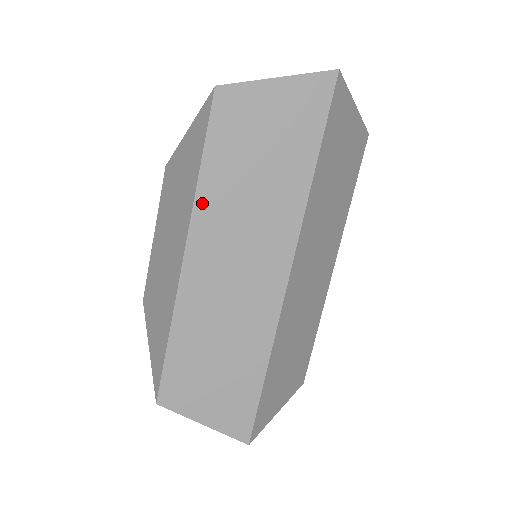
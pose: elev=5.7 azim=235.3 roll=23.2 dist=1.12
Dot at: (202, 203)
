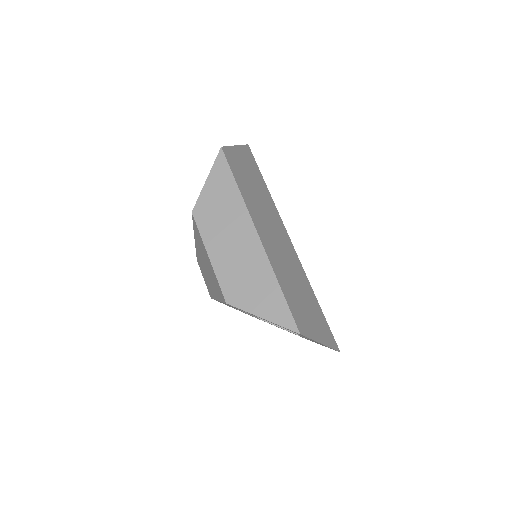
Dot at: (248, 204)
